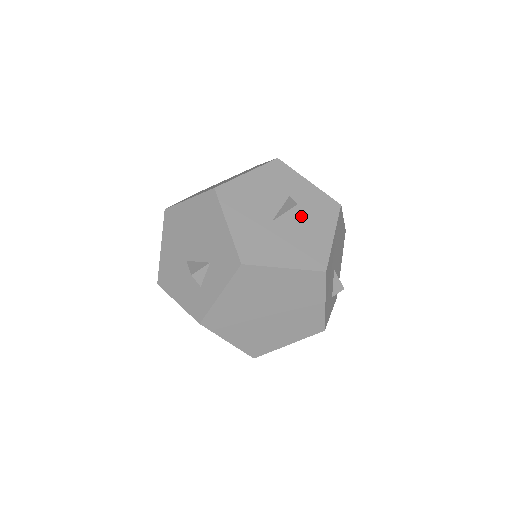
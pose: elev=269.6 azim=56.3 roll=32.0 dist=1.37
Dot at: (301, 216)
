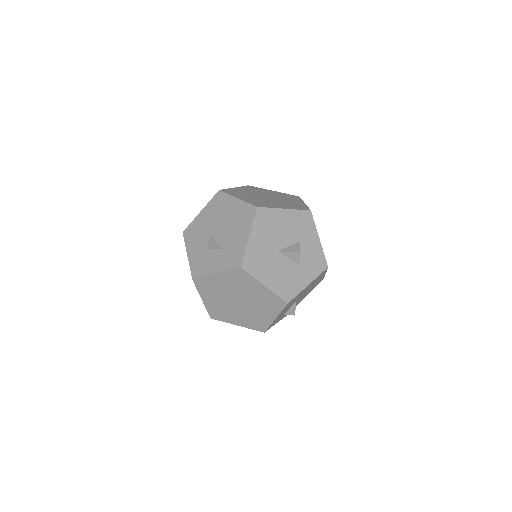
Dot at: (298, 260)
